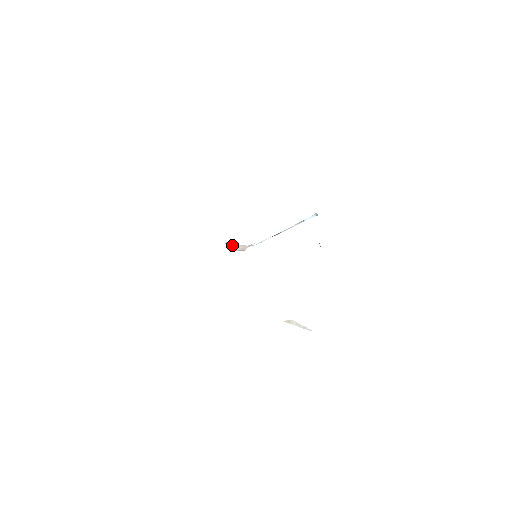
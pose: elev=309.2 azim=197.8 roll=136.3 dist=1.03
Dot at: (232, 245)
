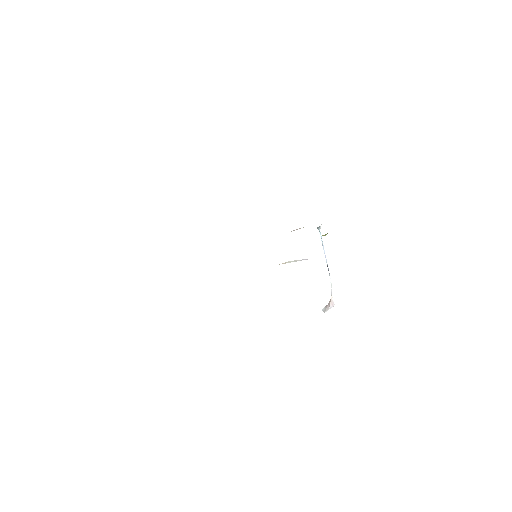
Dot at: (325, 307)
